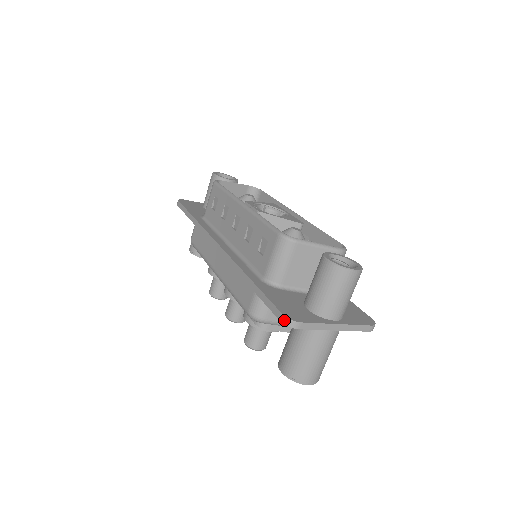
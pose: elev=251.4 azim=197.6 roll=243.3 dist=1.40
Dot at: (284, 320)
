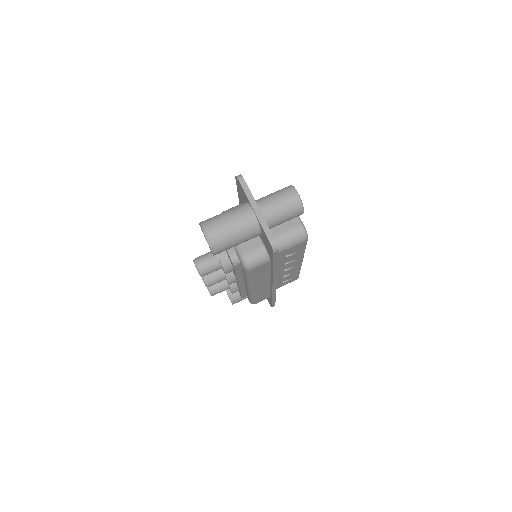
Dot at: (238, 175)
